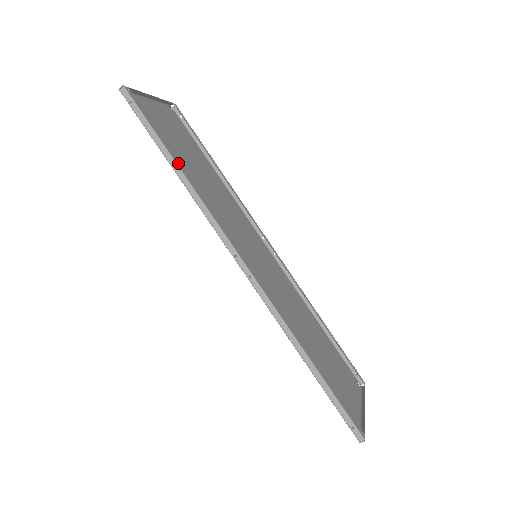
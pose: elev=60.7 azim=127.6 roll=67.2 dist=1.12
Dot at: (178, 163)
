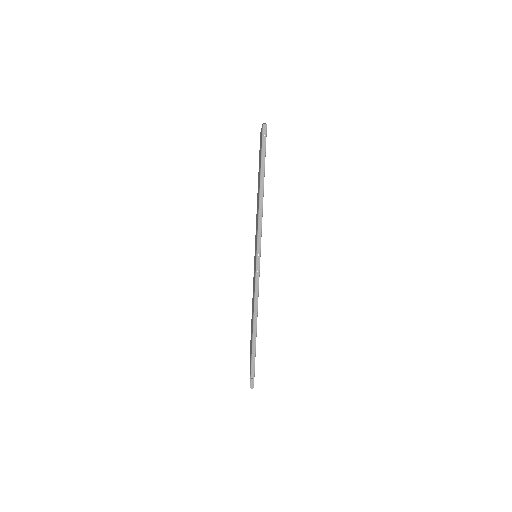
Dot at: occluded
